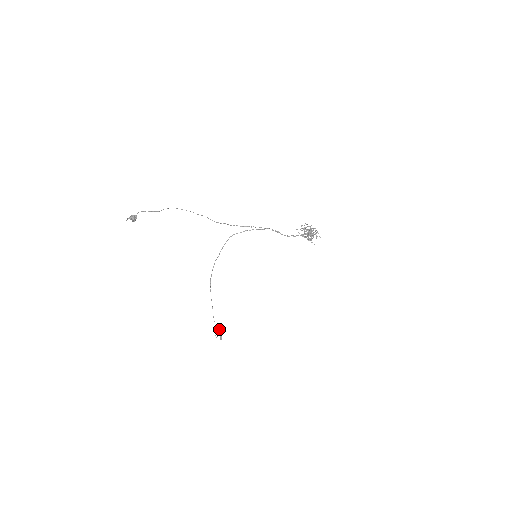
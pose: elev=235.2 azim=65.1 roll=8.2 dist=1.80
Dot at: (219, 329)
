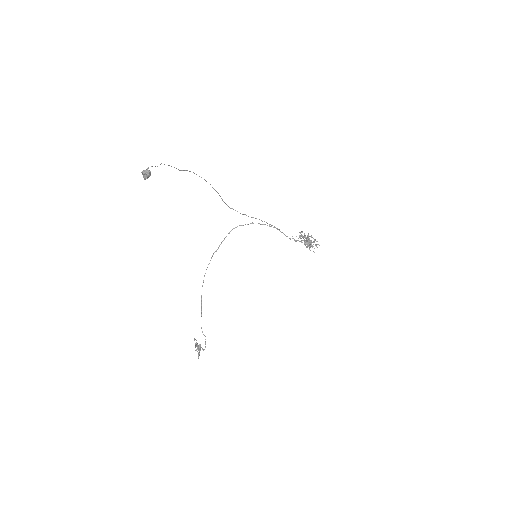
Dot at: occluded
